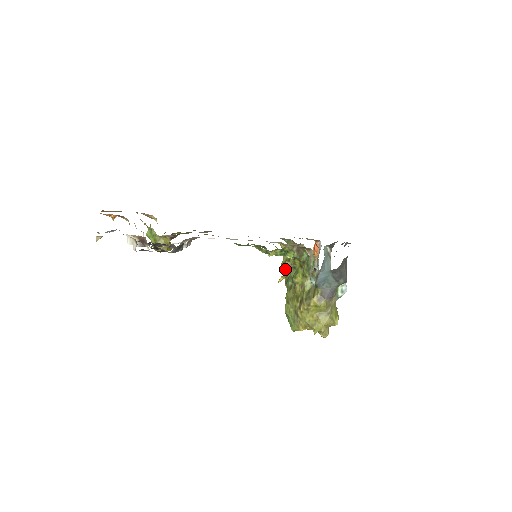
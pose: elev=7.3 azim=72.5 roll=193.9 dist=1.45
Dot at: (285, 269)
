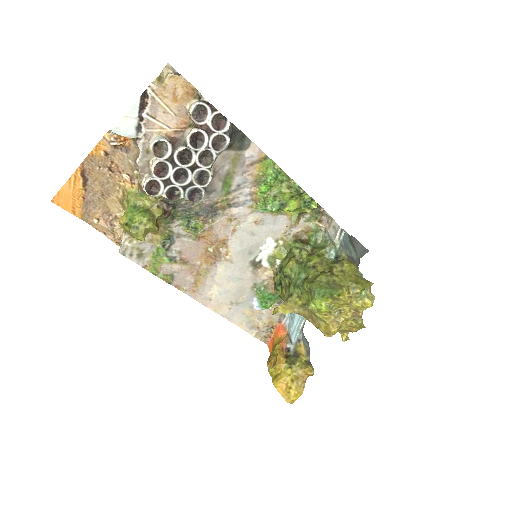
Dot at: (291, 267)
